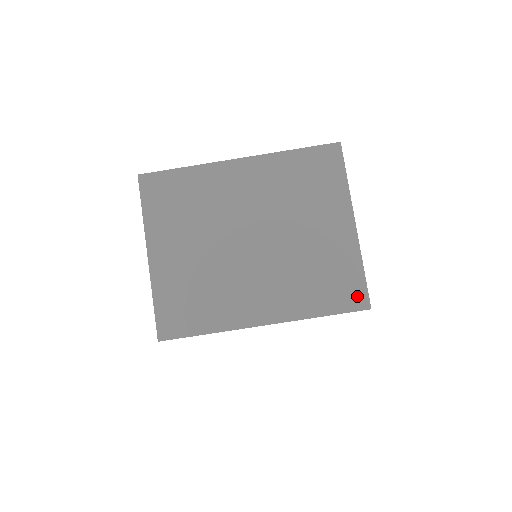
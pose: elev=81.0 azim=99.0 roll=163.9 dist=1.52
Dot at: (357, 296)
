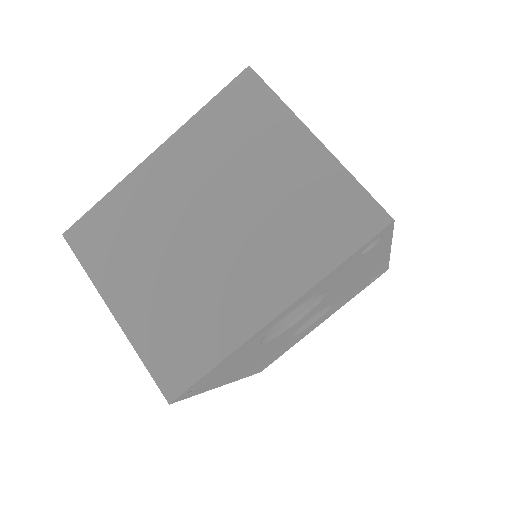
Dot at: (367, 216)
